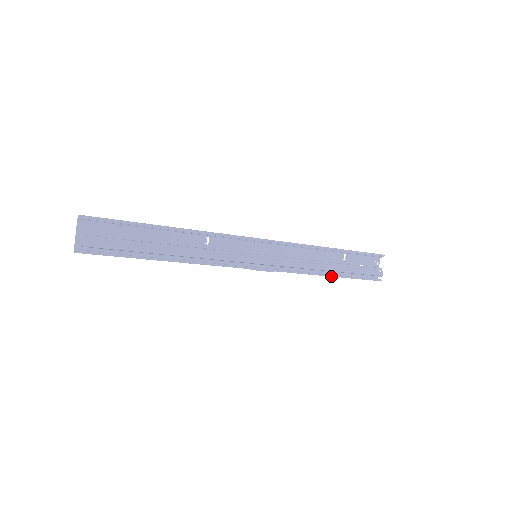
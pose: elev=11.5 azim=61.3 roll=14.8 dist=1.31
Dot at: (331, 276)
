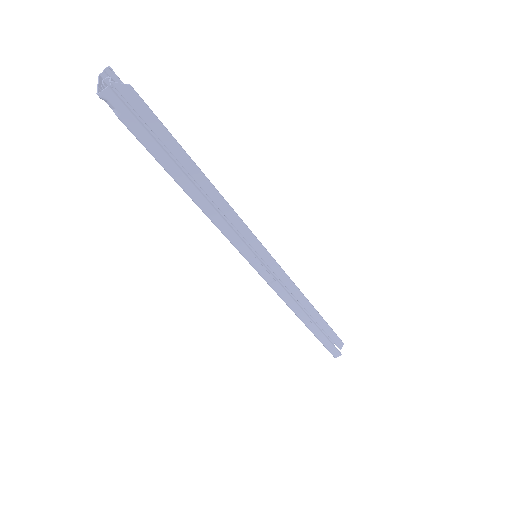
Dot at: (312, 322)
